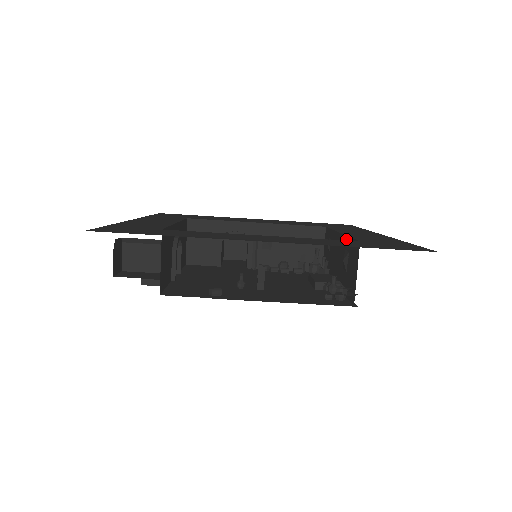
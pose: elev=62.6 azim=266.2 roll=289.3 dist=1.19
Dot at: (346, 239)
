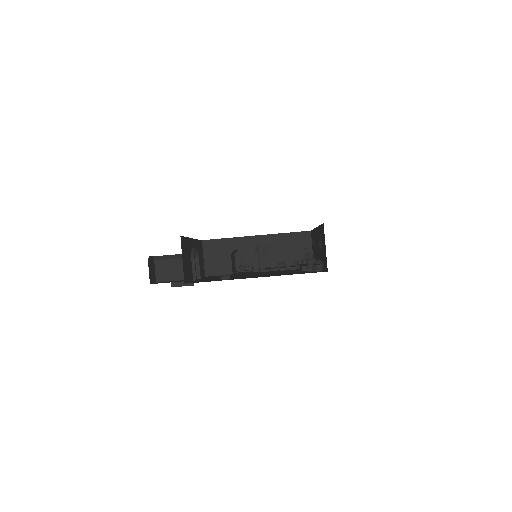
Dot at: (319, 228)
